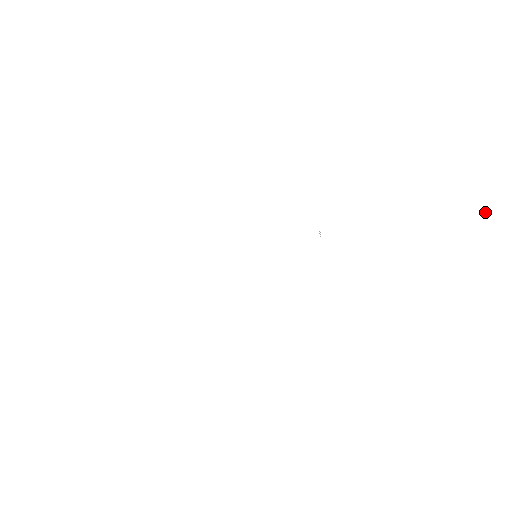
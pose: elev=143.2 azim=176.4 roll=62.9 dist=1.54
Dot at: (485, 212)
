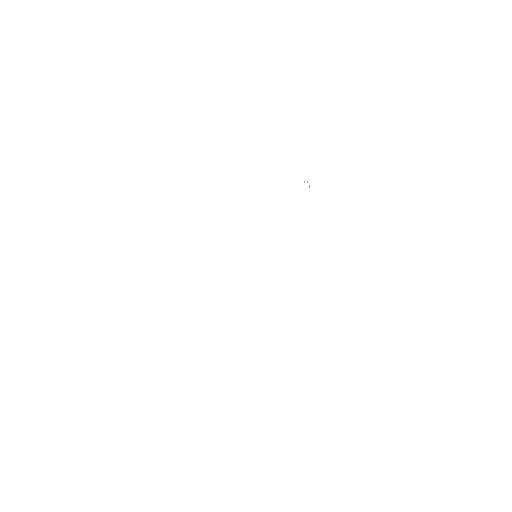
Dot at: out of frame
